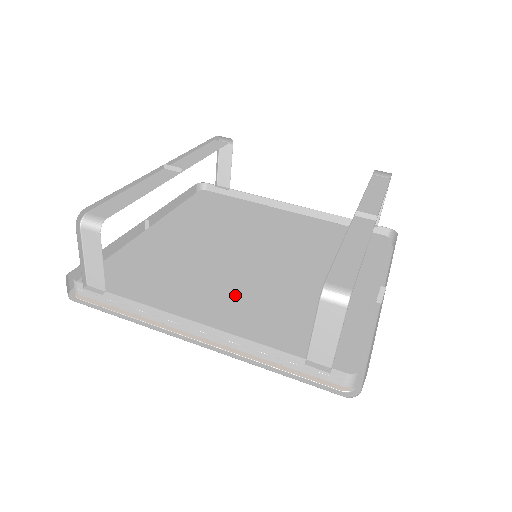
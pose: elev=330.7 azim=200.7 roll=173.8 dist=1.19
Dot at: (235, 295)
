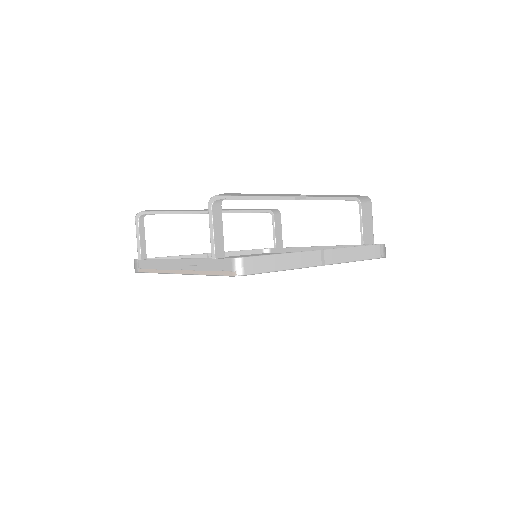
Dot at: occluded
